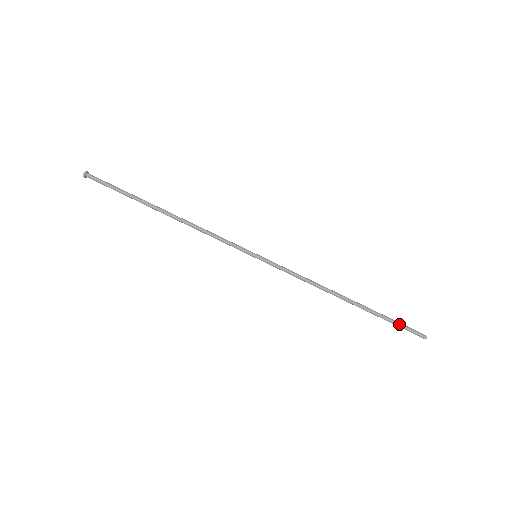
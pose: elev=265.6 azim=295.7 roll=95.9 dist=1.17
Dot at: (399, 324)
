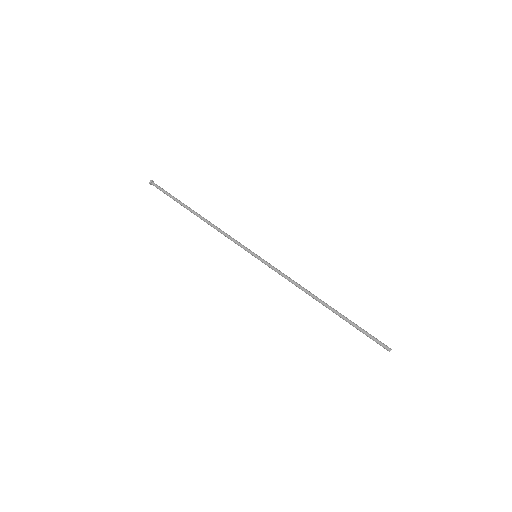
Dot at: (366, 334)
